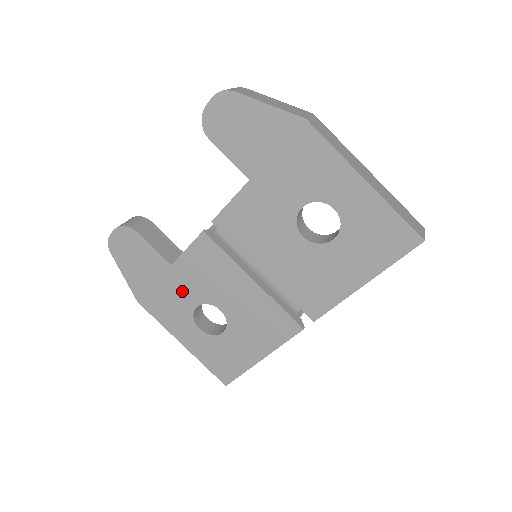
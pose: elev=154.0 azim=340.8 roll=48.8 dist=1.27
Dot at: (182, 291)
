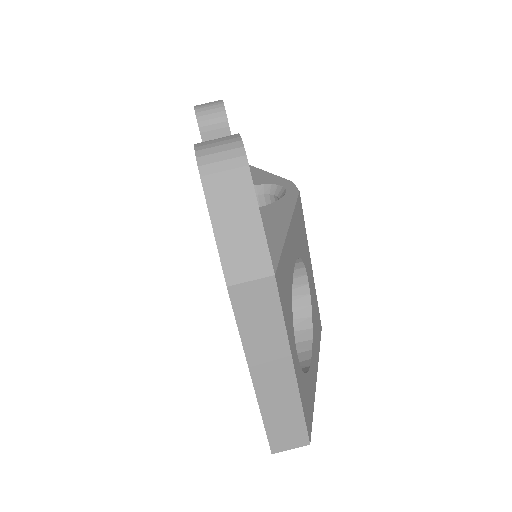
Dot at: occluded
